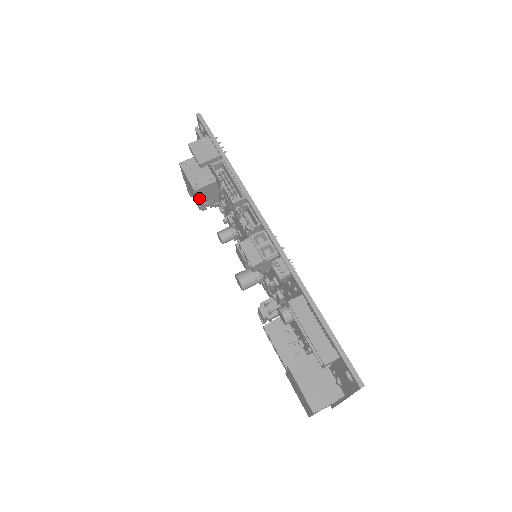
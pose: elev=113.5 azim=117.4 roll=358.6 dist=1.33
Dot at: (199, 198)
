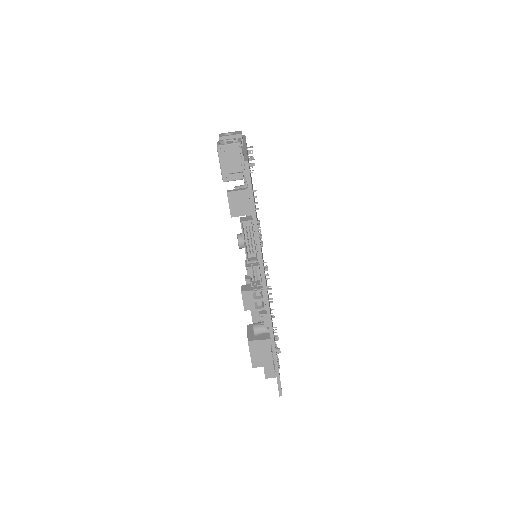
Dot at: occluded
